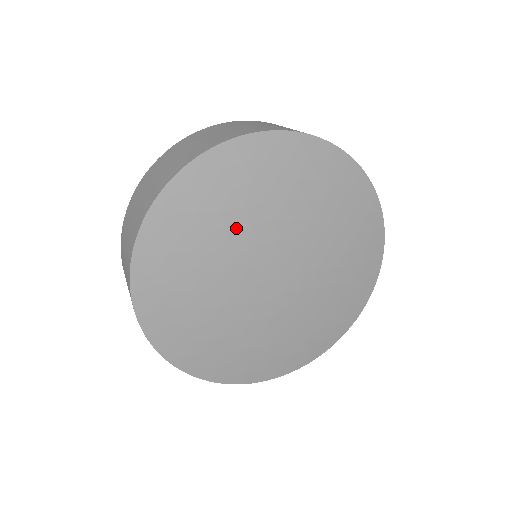
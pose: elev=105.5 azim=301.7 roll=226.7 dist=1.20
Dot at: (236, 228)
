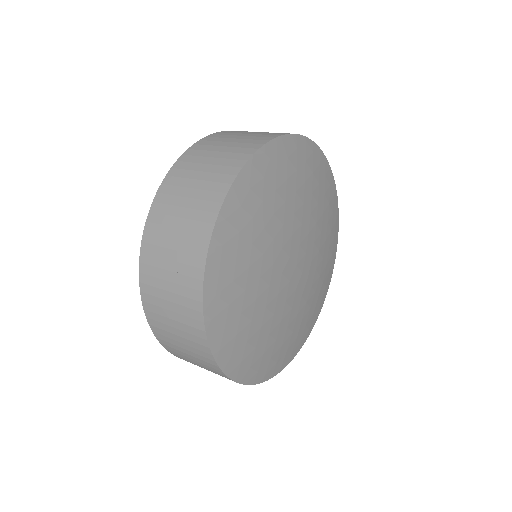
Dot at: (265, 248)
